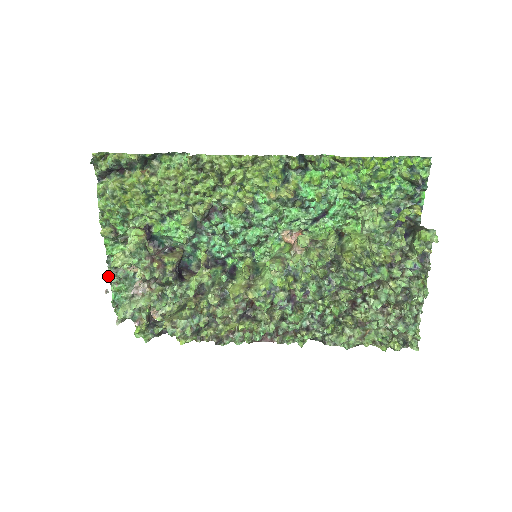
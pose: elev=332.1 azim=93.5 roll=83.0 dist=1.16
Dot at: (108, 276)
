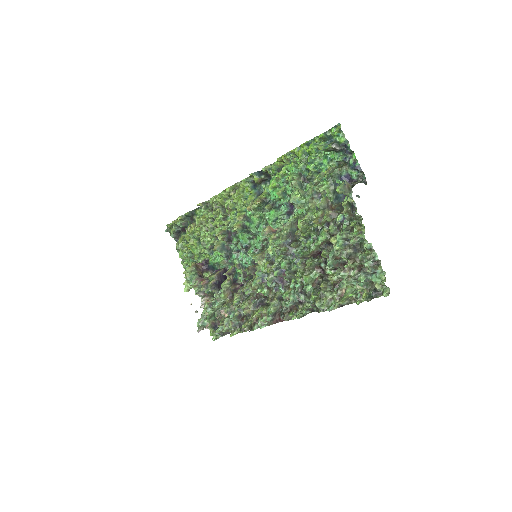
Dot at: occluded
